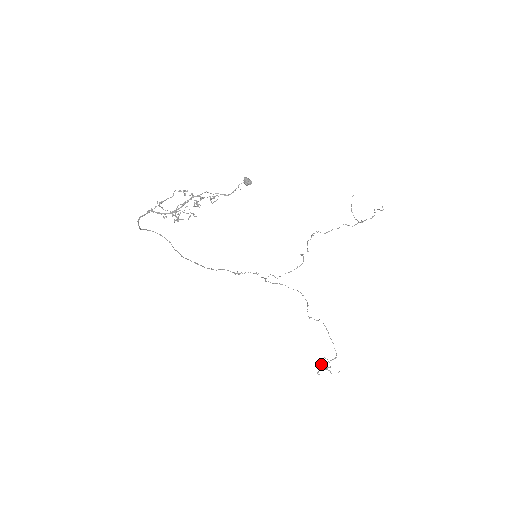
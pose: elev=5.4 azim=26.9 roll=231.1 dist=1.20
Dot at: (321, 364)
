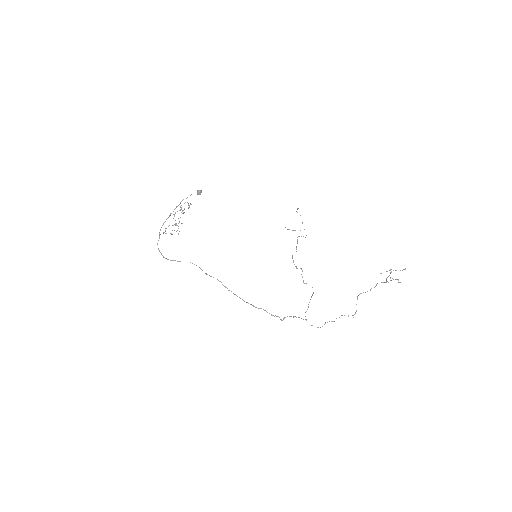
Dot at: (386, 278)
